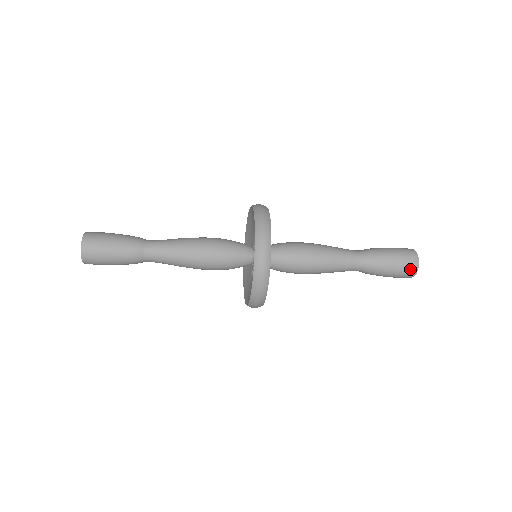
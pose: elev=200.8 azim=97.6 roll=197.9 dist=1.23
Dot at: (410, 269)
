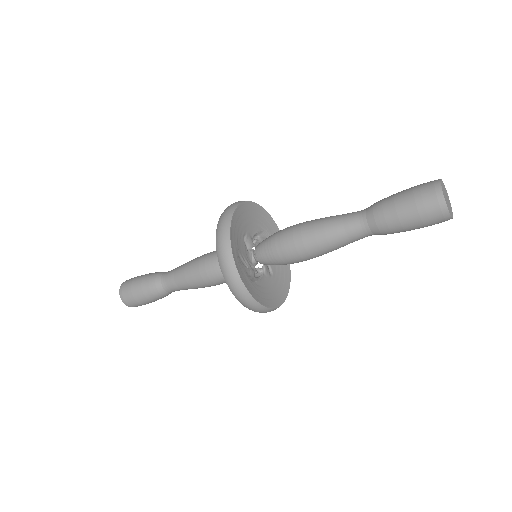
Dot at: (433, 208)
